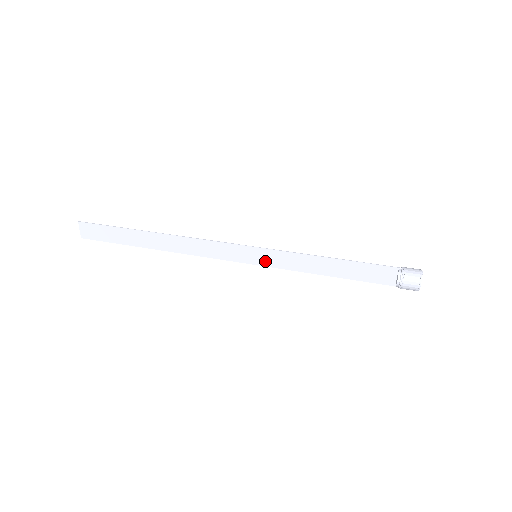
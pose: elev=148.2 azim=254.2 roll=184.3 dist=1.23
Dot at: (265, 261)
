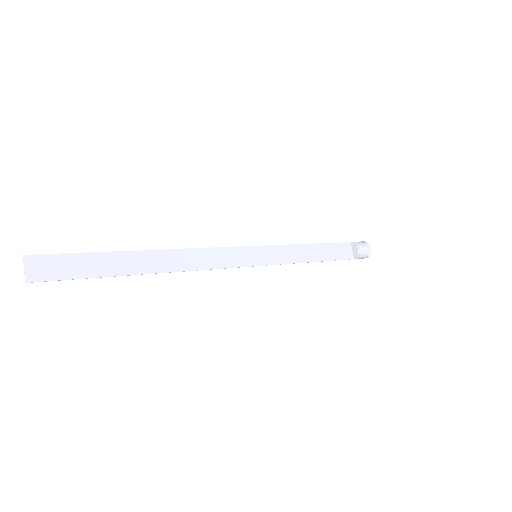
Dot at: (265, 259)
